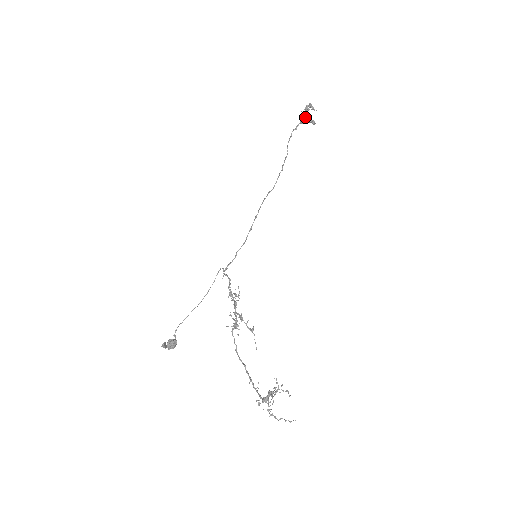
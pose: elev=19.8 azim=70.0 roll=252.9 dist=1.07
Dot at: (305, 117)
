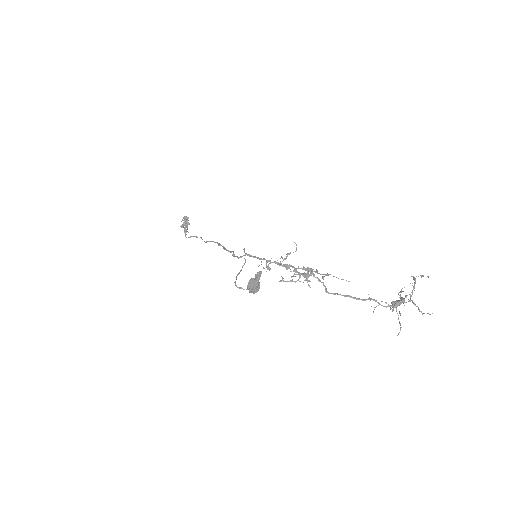
Dot at: occluded
